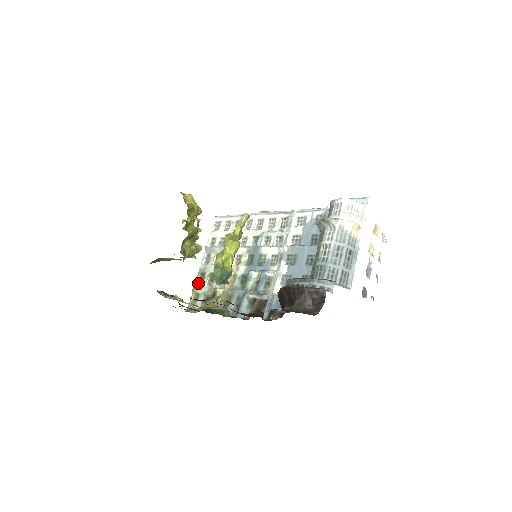
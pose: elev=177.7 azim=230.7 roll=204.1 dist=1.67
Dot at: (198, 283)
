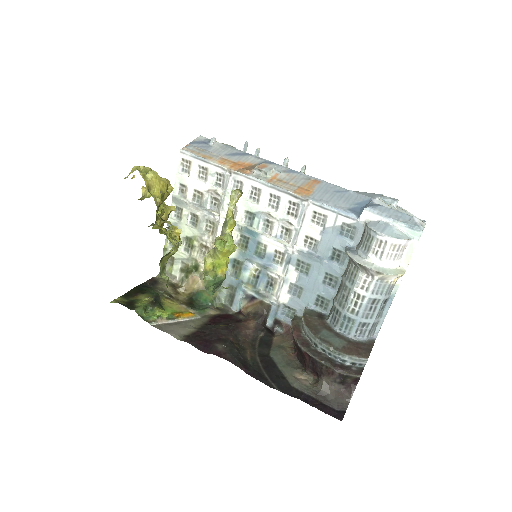
Dot at: (170, 242)
